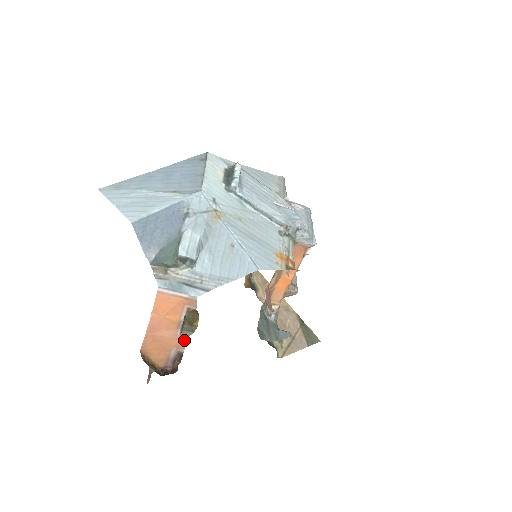
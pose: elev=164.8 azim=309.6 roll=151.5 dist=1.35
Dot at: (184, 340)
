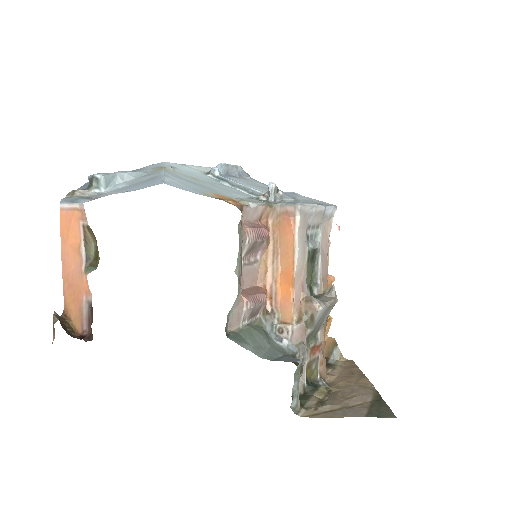
Dot at: occluded
